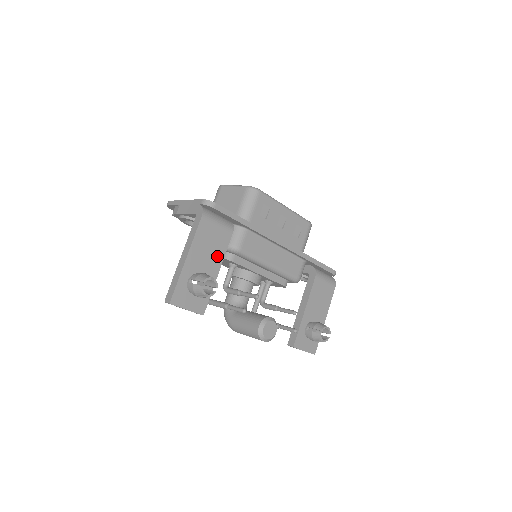
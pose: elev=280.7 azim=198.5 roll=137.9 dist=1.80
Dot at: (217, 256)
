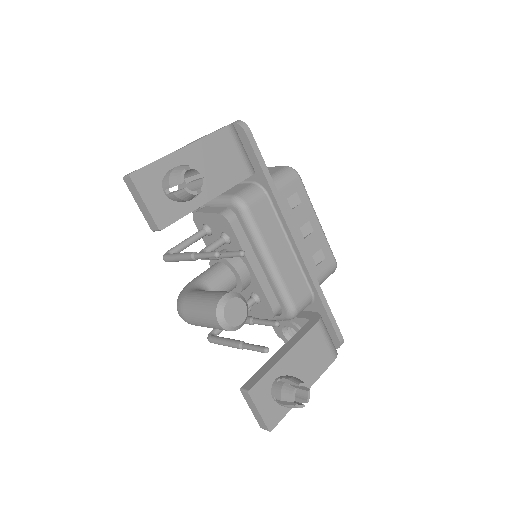
Dot at: (219, 182)
